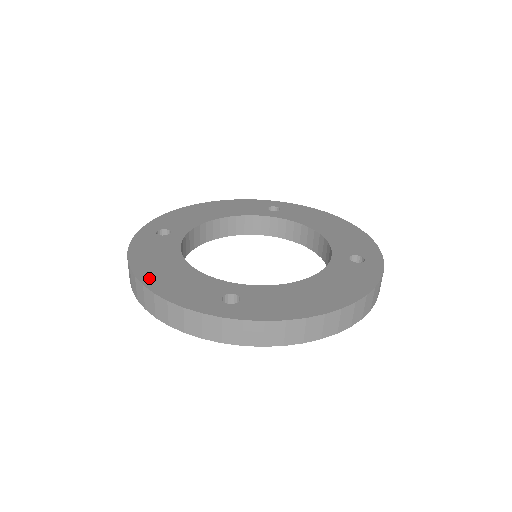
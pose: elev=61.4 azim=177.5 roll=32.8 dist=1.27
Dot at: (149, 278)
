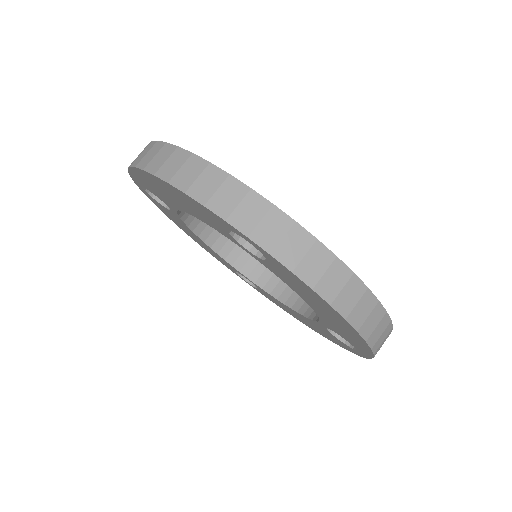
Dot at: occluded
